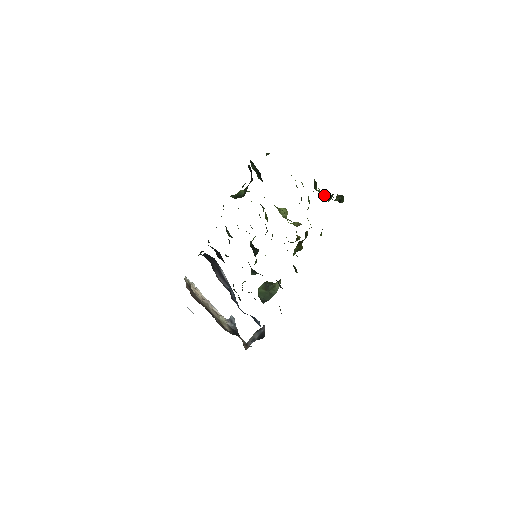
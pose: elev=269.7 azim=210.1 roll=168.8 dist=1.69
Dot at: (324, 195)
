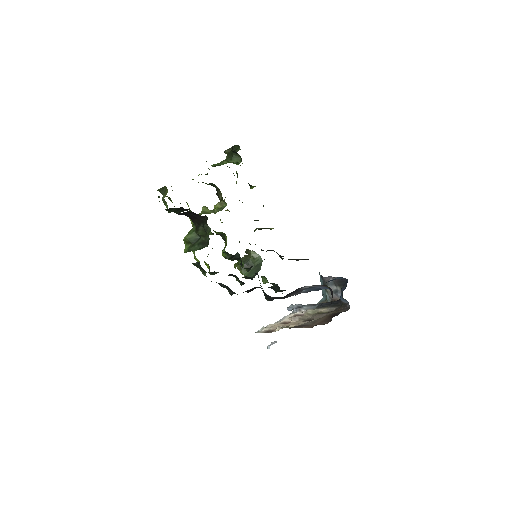
Dot at: (227, 162)
